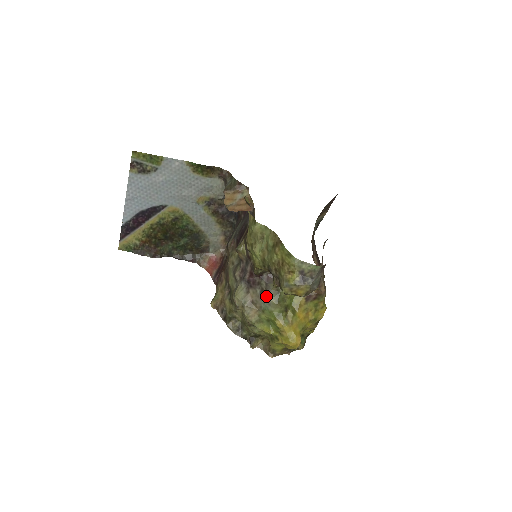
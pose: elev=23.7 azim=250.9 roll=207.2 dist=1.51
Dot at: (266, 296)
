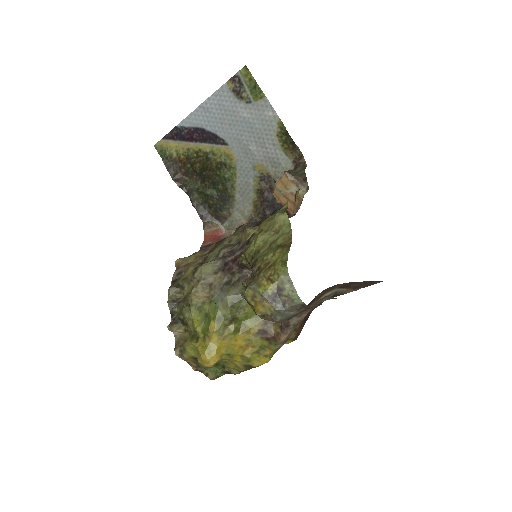
Dot at: (227, 290)
